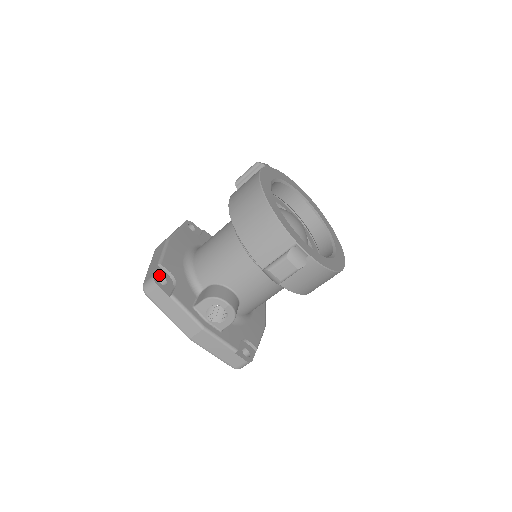
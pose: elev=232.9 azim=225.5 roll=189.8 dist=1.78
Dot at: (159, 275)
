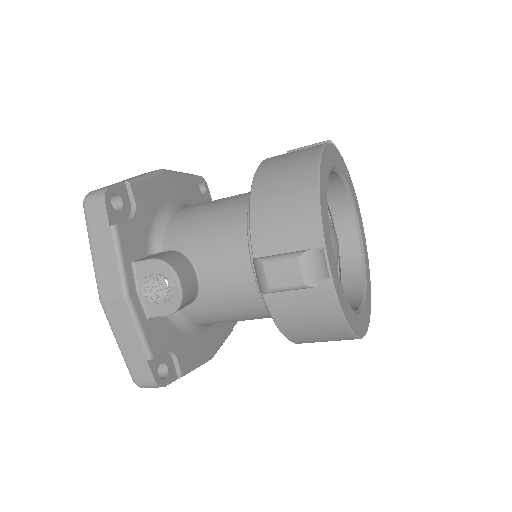
Dot at: (118, 193)
